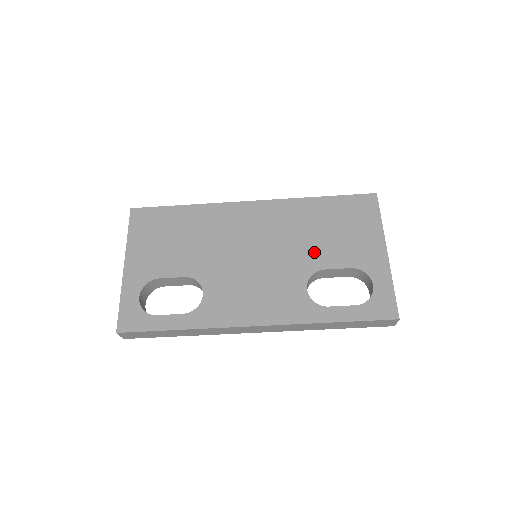
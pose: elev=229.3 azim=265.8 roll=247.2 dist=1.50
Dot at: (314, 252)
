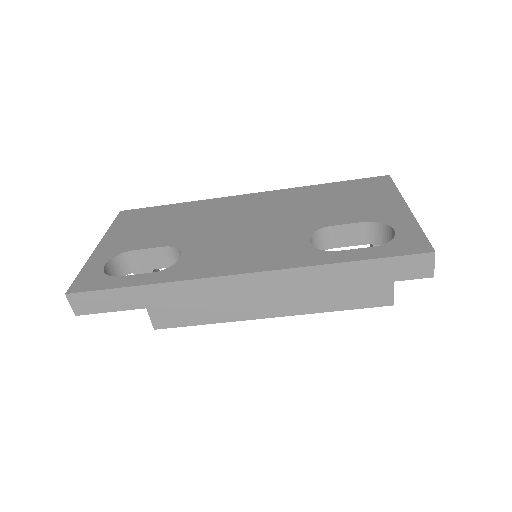
Dot at: (319, 216)
